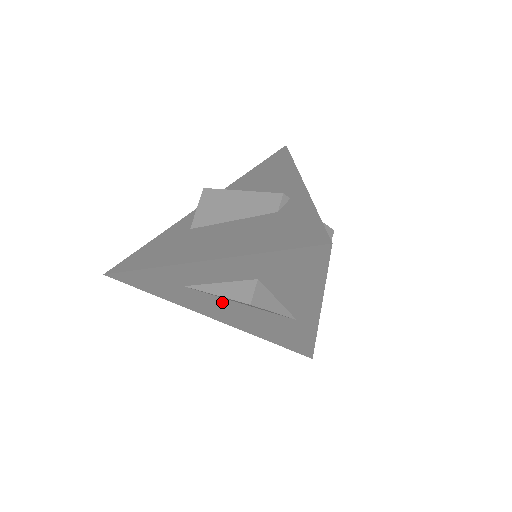
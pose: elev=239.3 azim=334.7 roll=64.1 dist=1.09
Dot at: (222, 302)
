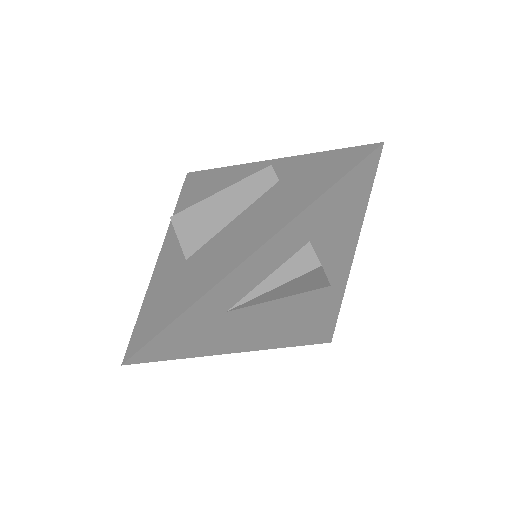
Dot at: (263, 311)
